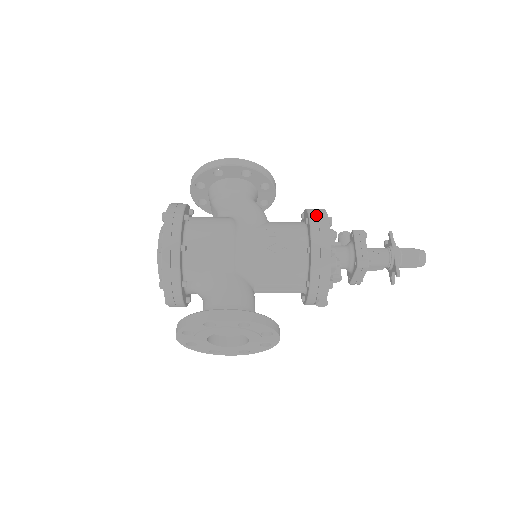
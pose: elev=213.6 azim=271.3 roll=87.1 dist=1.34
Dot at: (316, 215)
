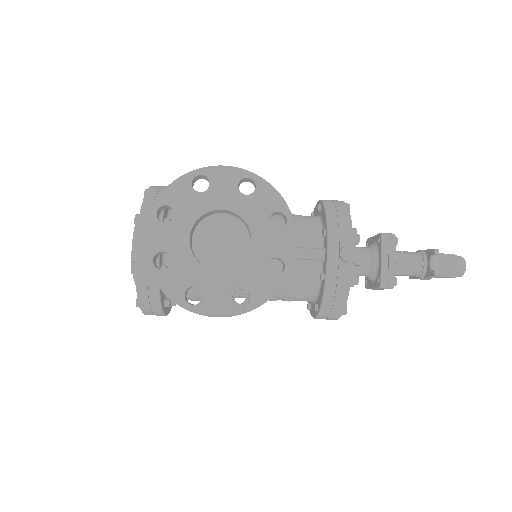
Dot at: occluded
